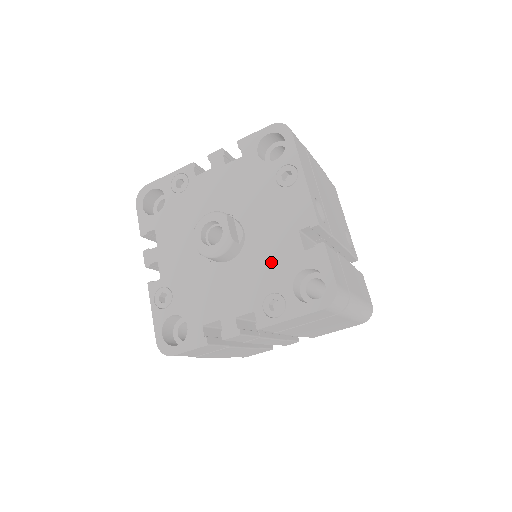
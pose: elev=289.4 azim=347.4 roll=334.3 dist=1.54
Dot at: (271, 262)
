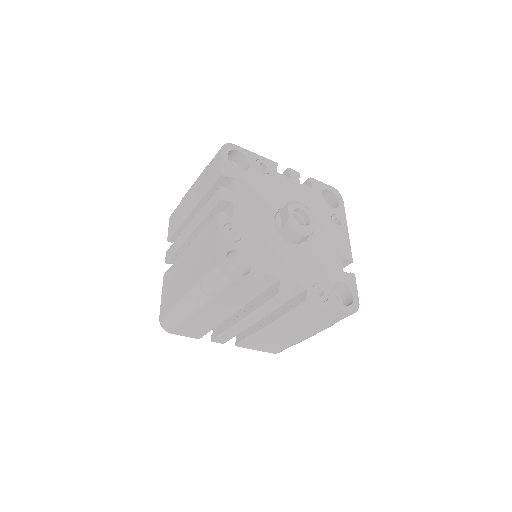
Dot at: (322, 264)
